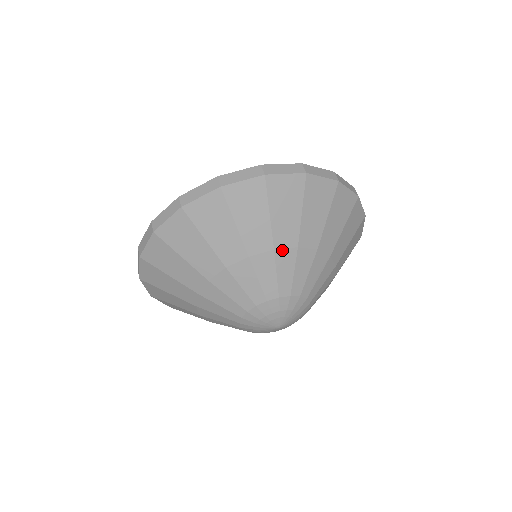
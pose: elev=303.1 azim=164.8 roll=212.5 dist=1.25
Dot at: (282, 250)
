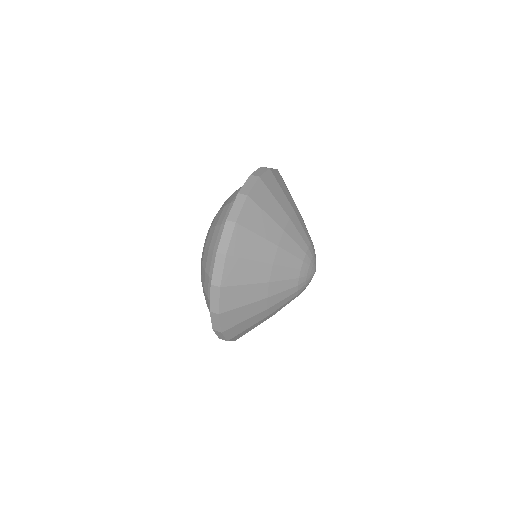
Dot at: (292, 217)
